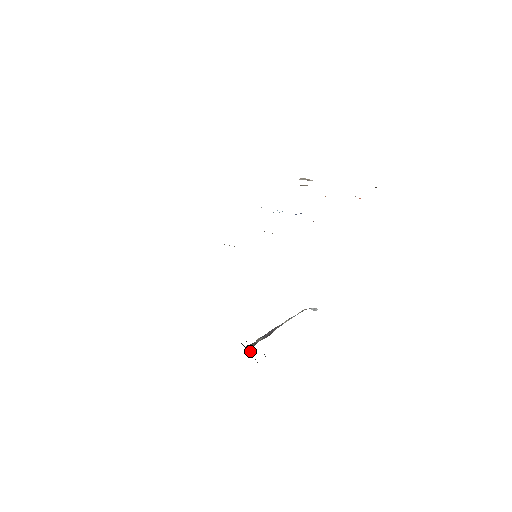
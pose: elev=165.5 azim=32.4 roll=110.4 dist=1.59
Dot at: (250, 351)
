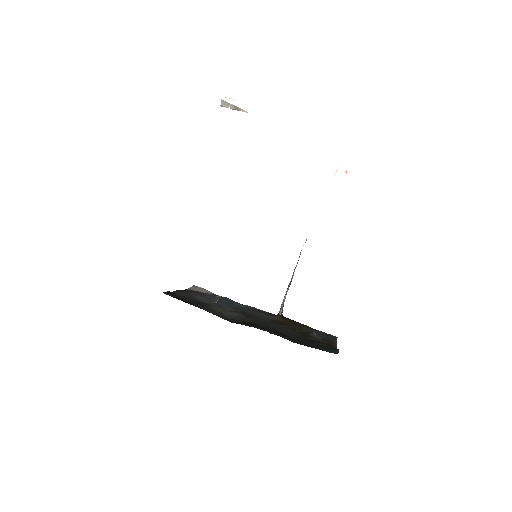
Dot at: (298, 331)
